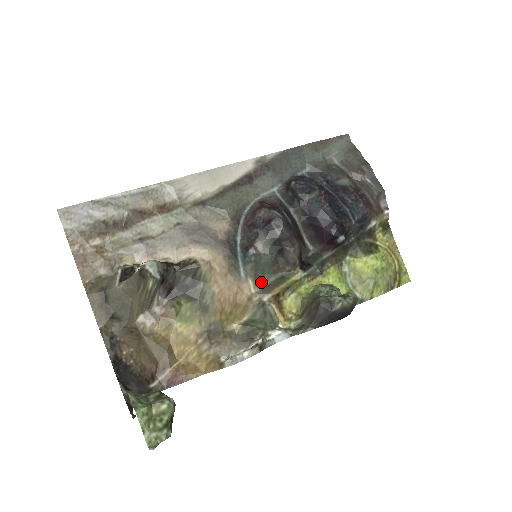
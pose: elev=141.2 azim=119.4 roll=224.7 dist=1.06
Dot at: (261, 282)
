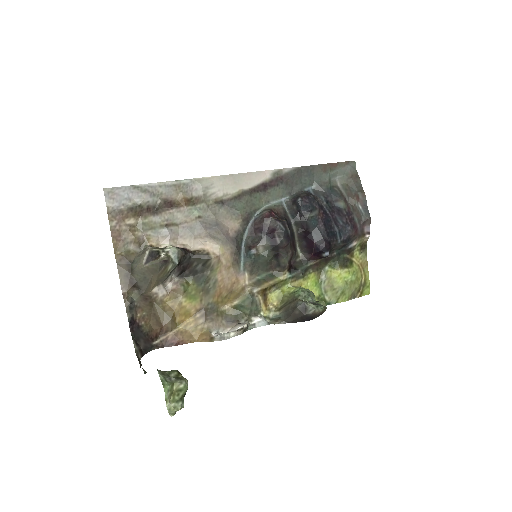
Dot at: (255, 276)
